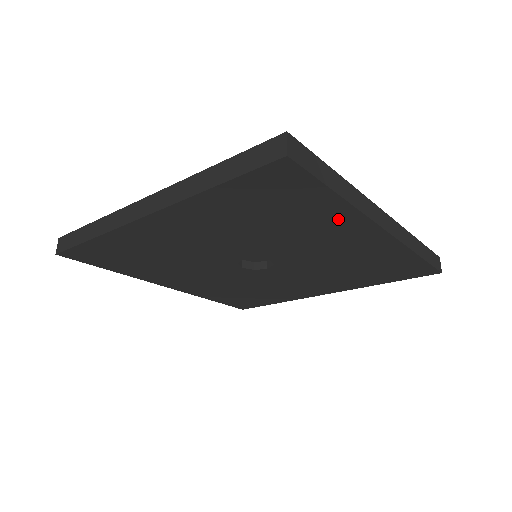
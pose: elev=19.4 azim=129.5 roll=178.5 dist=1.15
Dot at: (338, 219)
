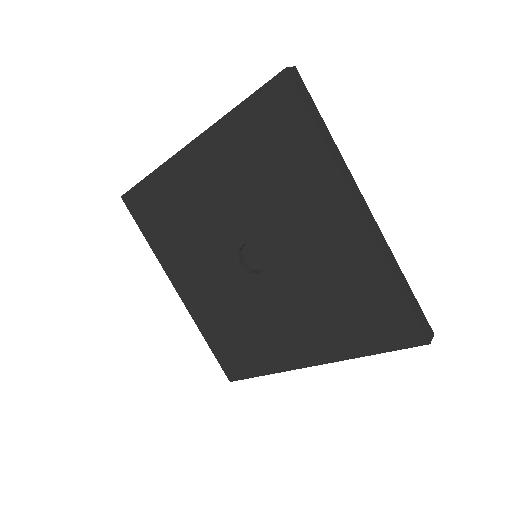
Dot at: (320, 179)
